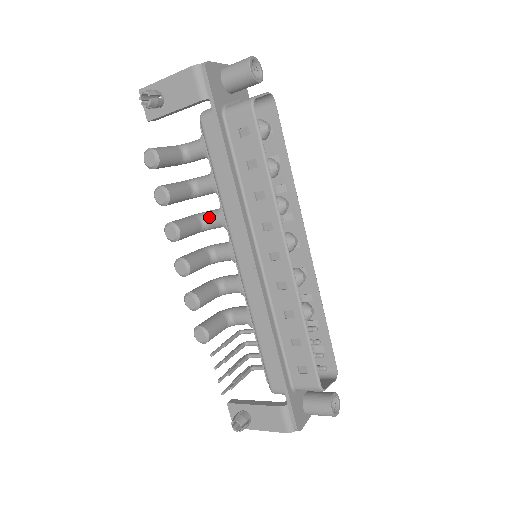
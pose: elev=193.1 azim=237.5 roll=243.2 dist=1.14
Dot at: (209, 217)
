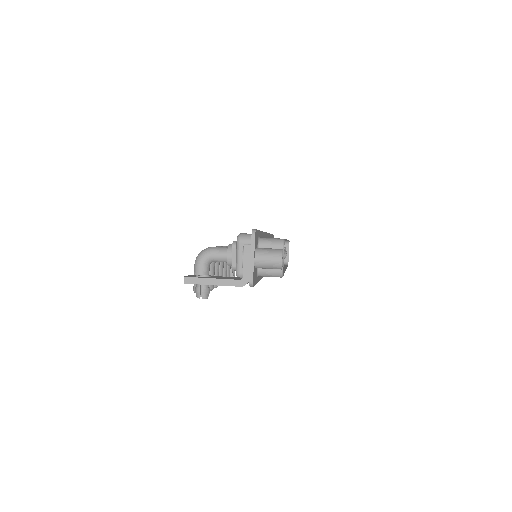
Dot at: occluded
